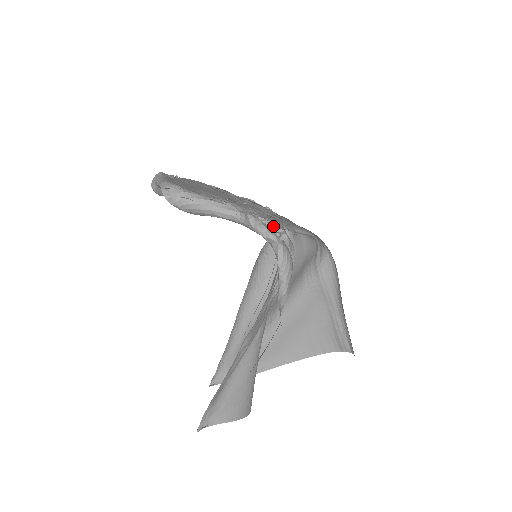
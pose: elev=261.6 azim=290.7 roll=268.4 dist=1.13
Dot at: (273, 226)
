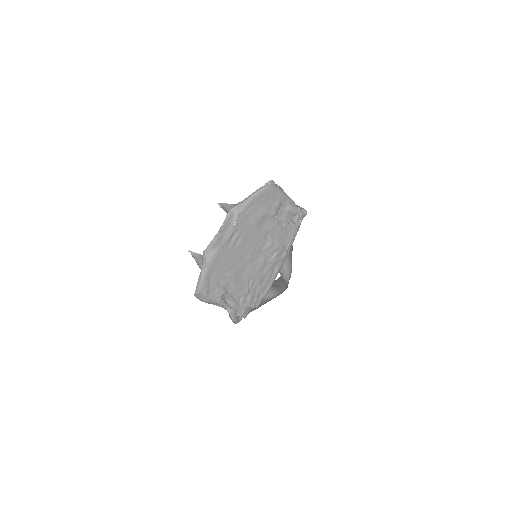
Dot at: (241, 315)
